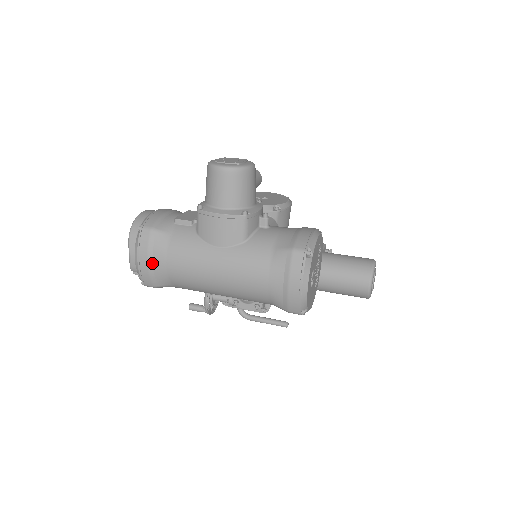
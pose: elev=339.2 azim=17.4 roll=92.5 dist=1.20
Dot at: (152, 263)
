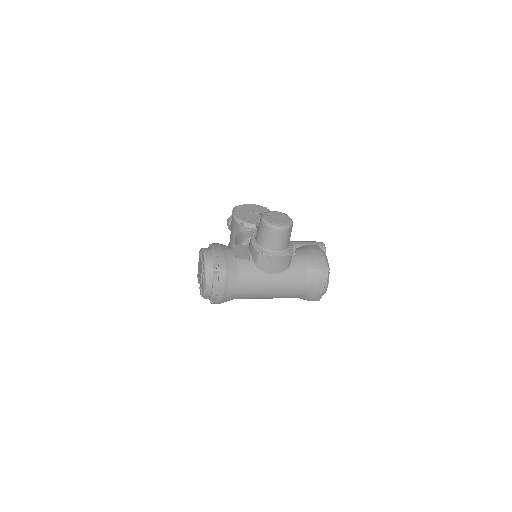
Dot at: (226, 291)
